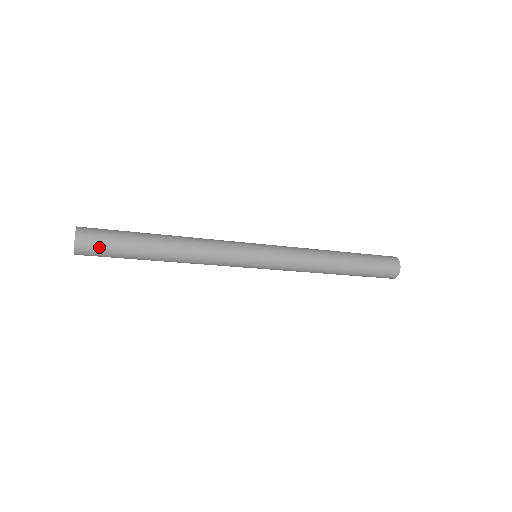
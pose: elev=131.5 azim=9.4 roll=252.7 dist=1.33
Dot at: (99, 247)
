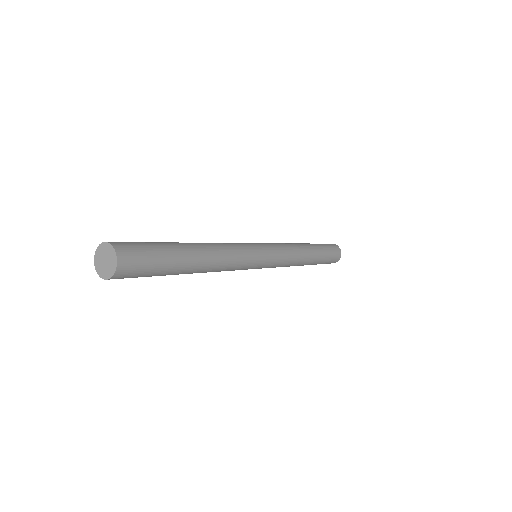
Dot at: (142, 257)
